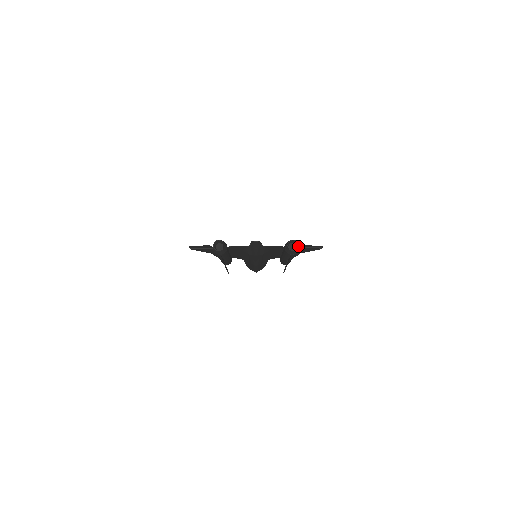
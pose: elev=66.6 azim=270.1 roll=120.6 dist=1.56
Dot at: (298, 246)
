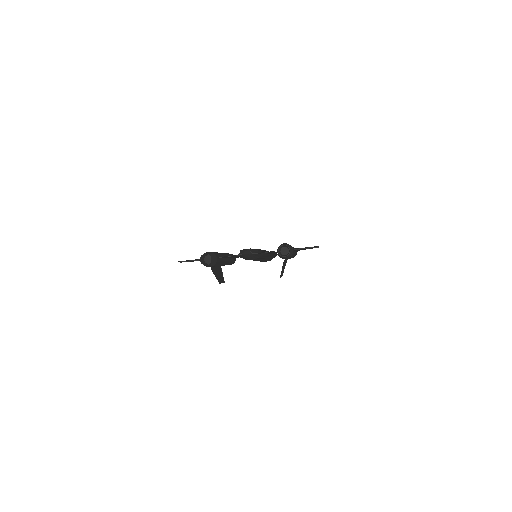
Dot at: (289, 251)
